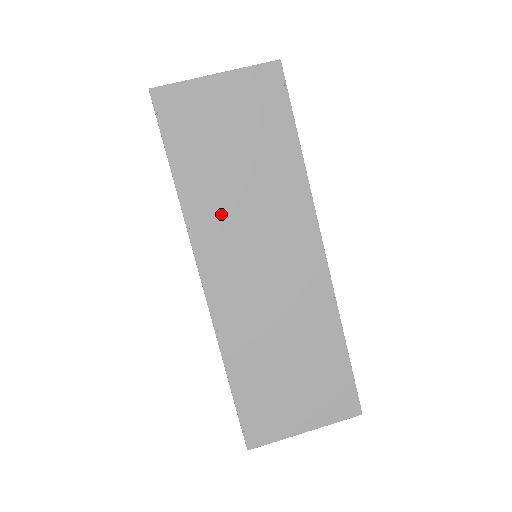
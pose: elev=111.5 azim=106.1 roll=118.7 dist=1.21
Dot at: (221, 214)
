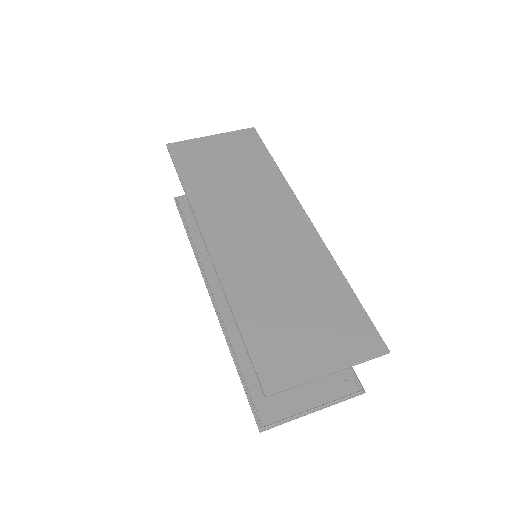
Dot at: (220, 201)
